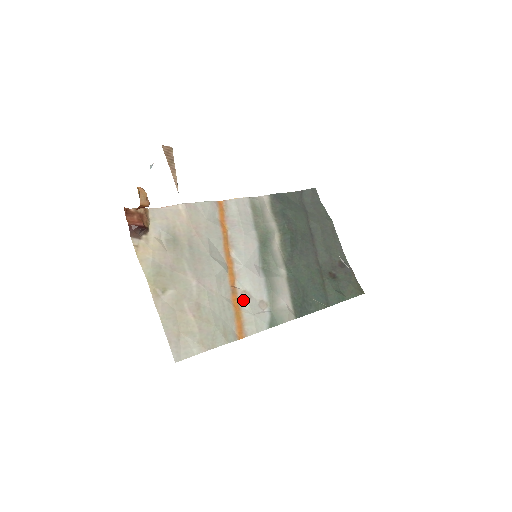
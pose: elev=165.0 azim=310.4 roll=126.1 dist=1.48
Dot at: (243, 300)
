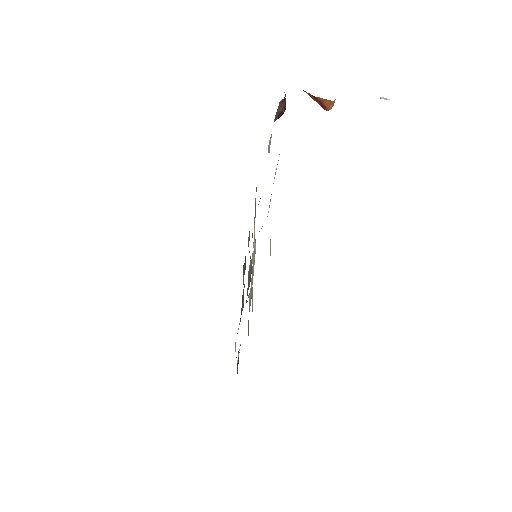
Dot at: (252, 274)
